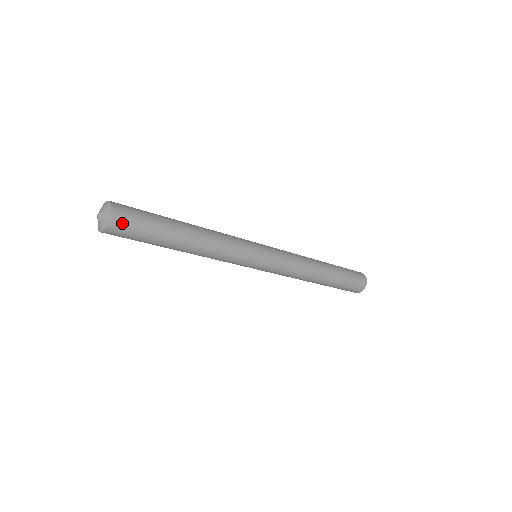
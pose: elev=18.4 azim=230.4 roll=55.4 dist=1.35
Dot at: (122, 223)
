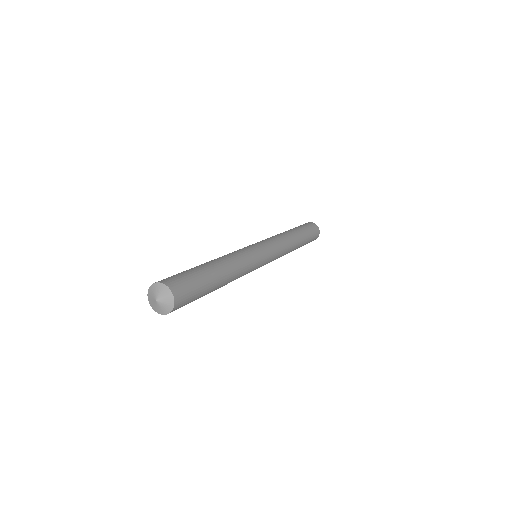
Dot at: occluded
